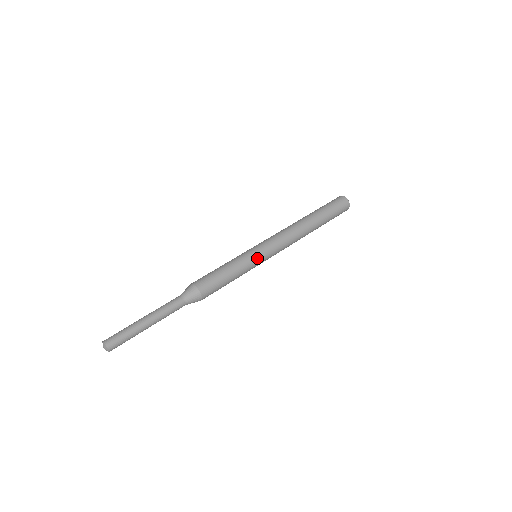
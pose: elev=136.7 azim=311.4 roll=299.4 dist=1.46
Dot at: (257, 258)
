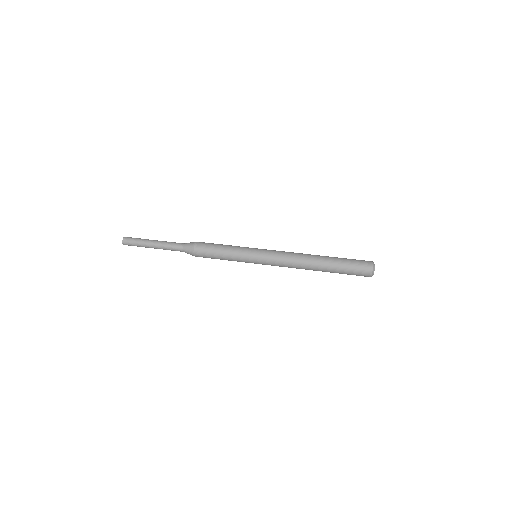
Dot at: (252, 249)
